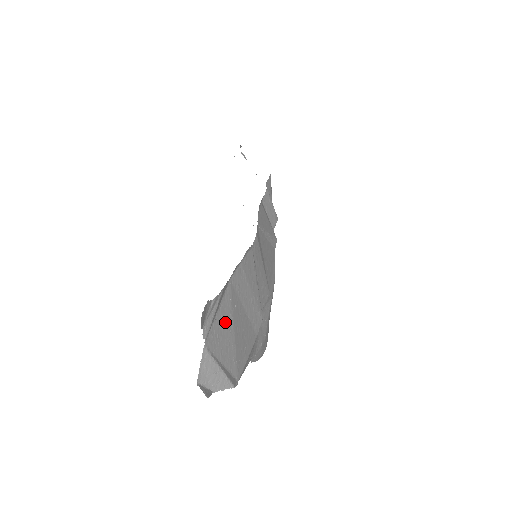
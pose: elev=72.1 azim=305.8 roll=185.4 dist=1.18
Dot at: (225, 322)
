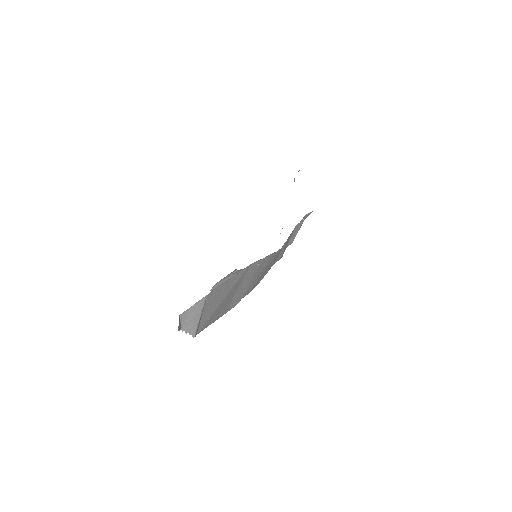
Dot at: (226, 289)
